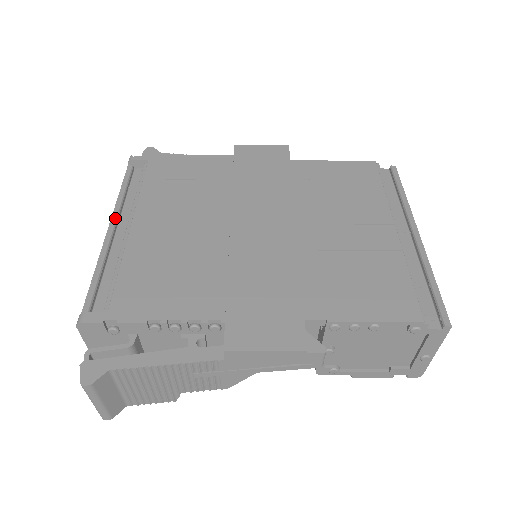
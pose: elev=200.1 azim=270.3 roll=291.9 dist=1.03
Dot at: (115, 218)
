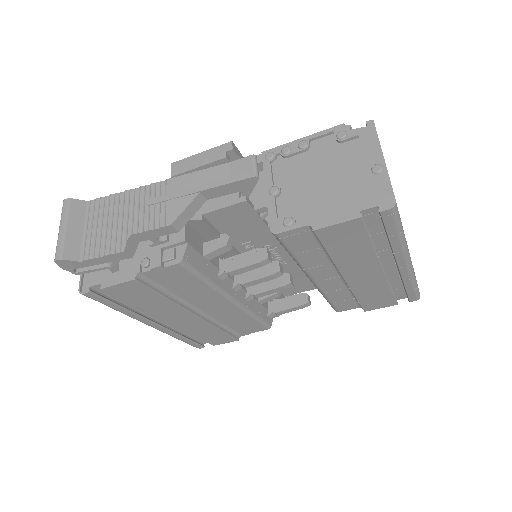
Dot at: occluded
